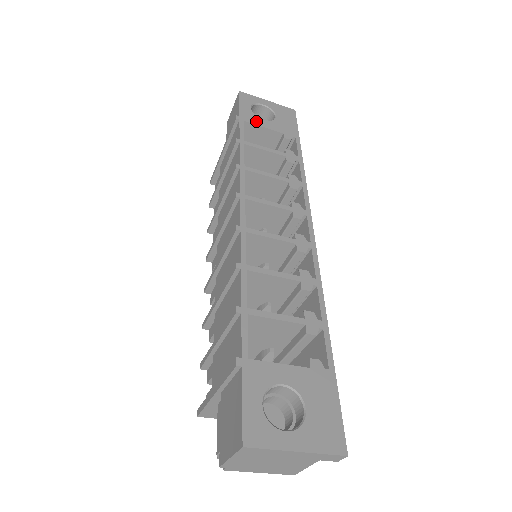
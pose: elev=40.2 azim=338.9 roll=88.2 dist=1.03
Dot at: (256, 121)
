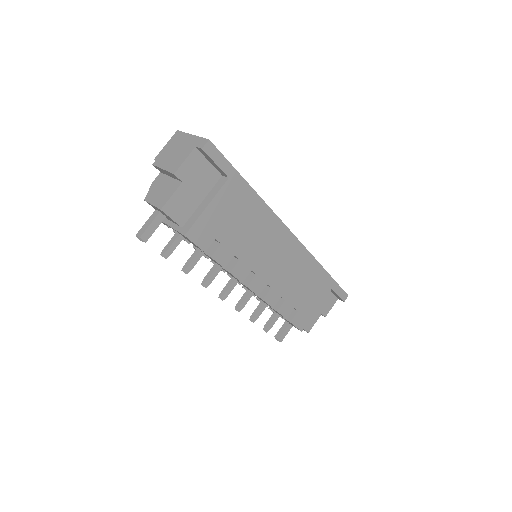
Dot at: occluded
